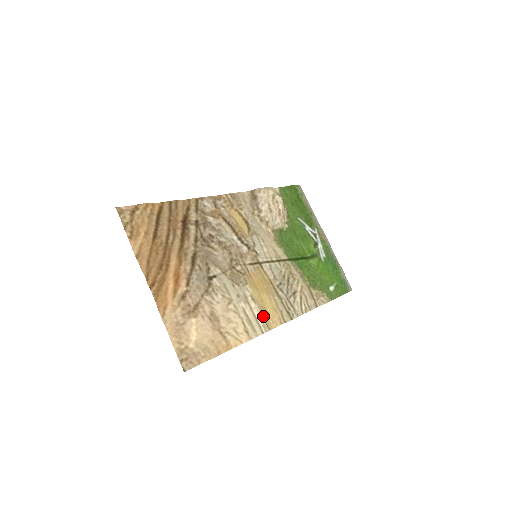
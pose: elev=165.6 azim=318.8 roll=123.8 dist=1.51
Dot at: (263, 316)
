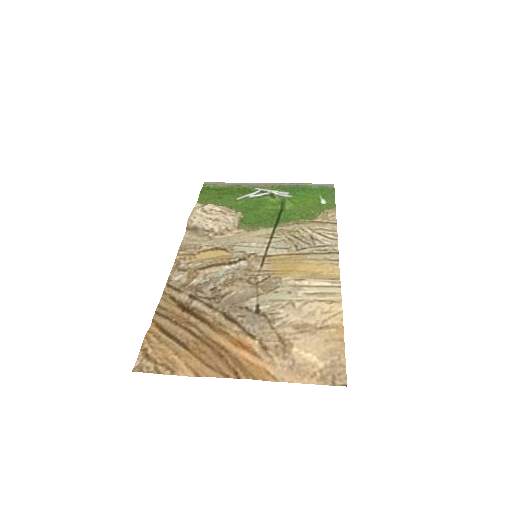
Dot at: (322, 279)
